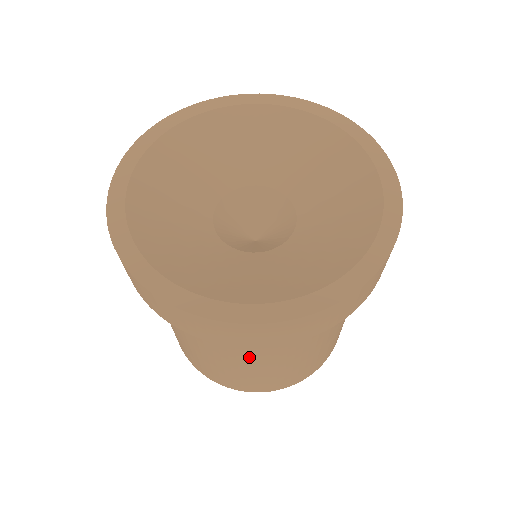
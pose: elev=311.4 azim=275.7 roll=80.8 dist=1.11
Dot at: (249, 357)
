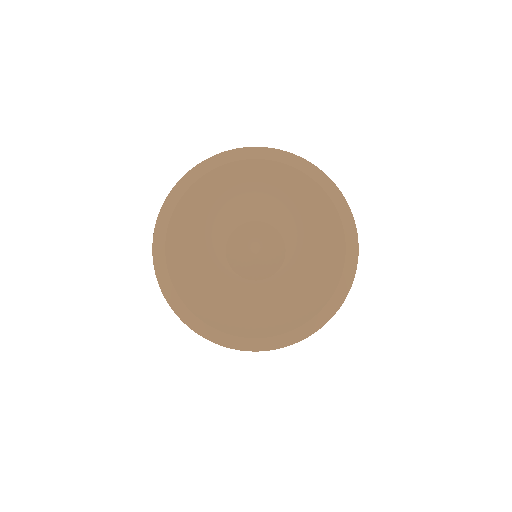
Dot at: occluded
